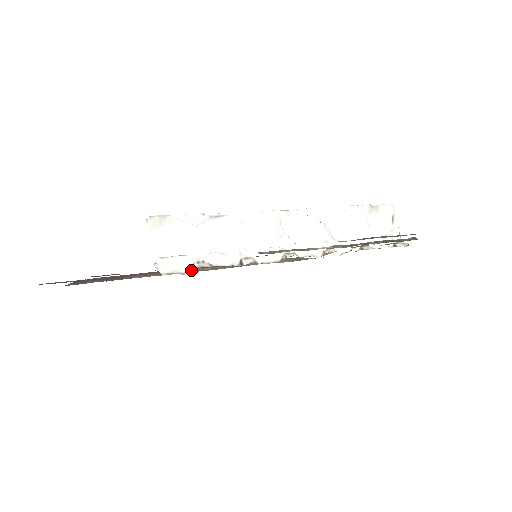
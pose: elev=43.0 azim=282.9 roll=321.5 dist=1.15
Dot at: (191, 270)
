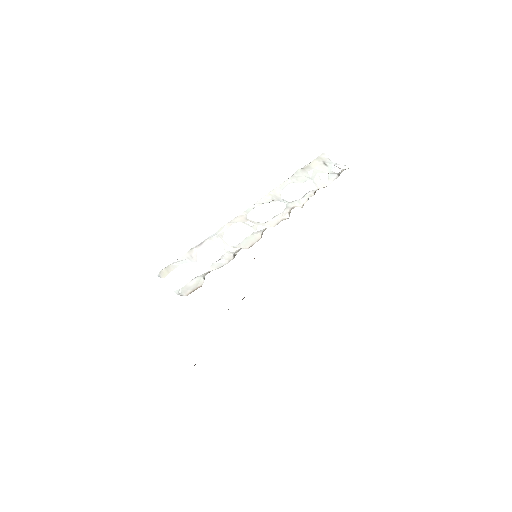
Dot at: (203, 281)
